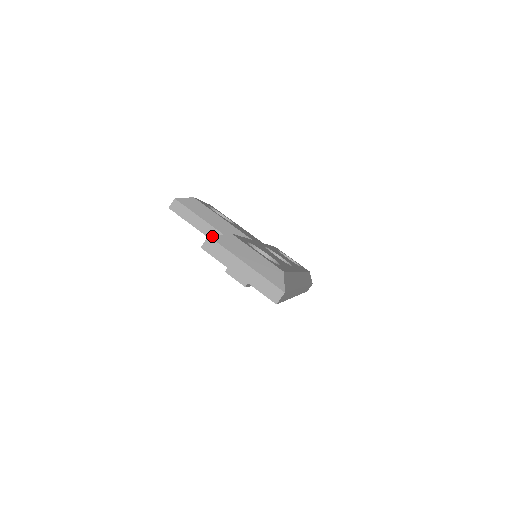
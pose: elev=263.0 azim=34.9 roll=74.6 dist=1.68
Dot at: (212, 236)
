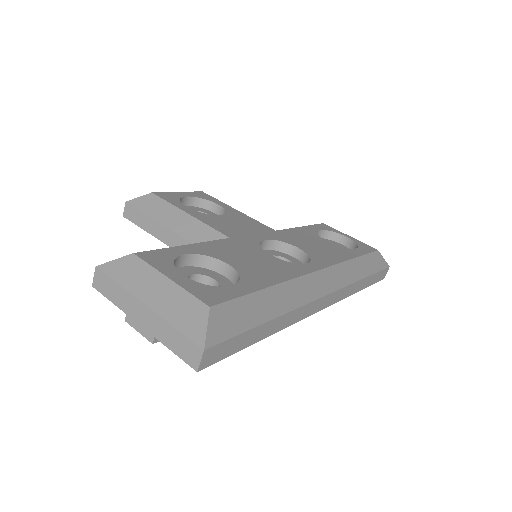
Dot at: (101, 265)
